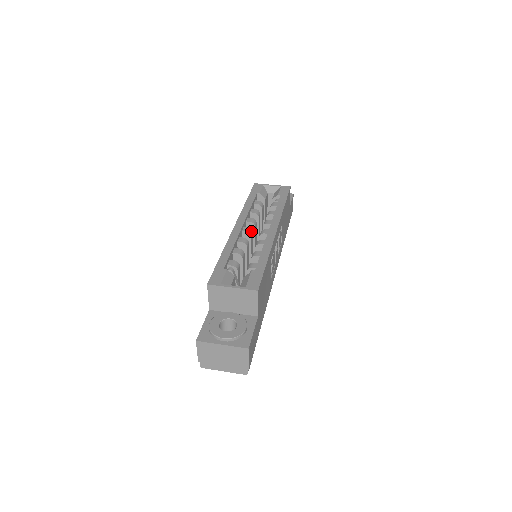
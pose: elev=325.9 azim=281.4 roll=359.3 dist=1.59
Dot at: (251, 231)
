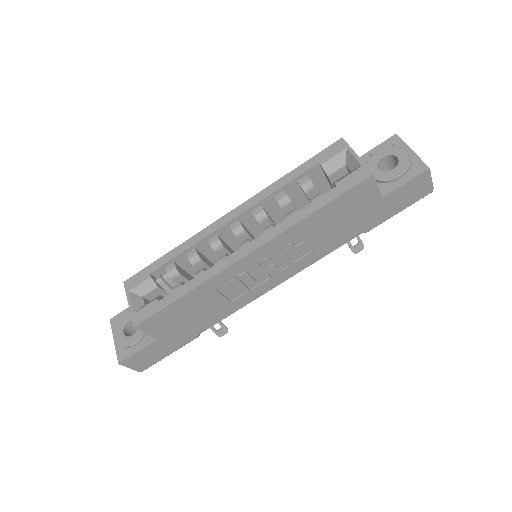
Dot at: (241, 231)
